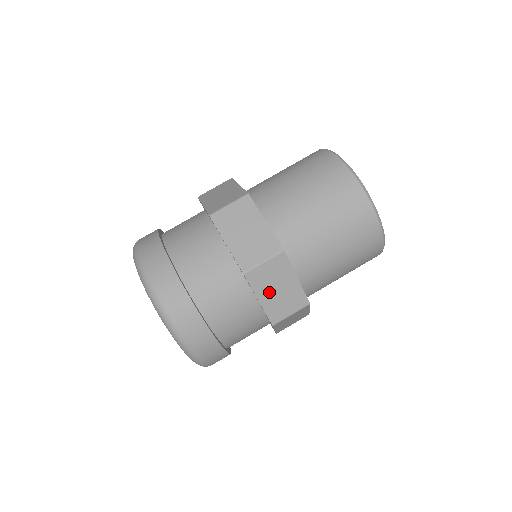
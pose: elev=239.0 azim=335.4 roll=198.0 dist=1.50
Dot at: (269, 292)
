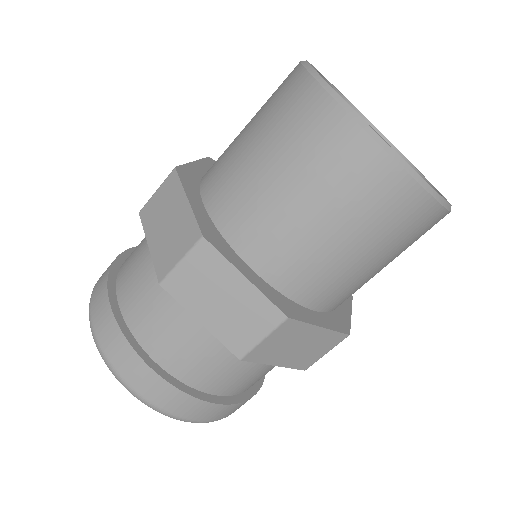
Dot at: (210, 306)
